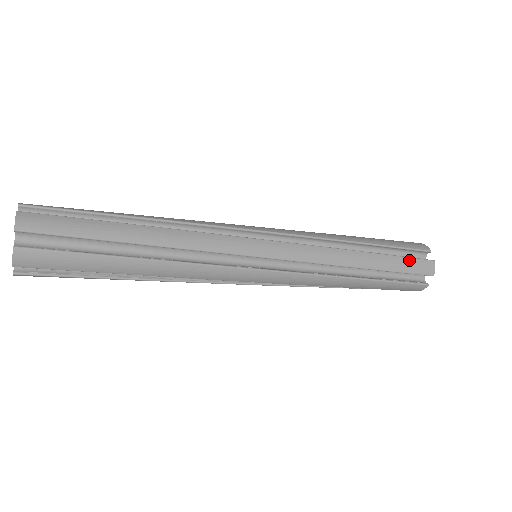
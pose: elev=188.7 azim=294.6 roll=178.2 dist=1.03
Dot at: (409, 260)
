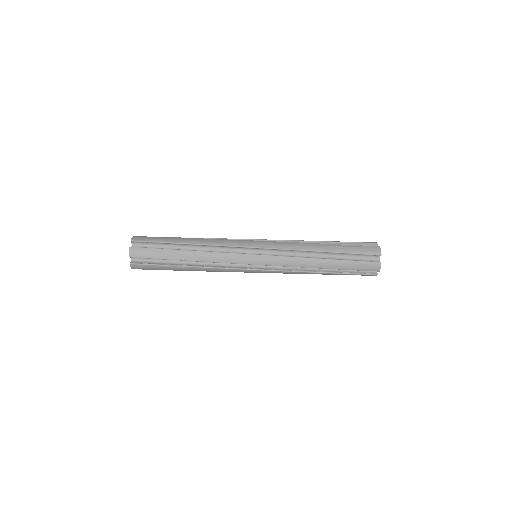
Dot at: occluded
